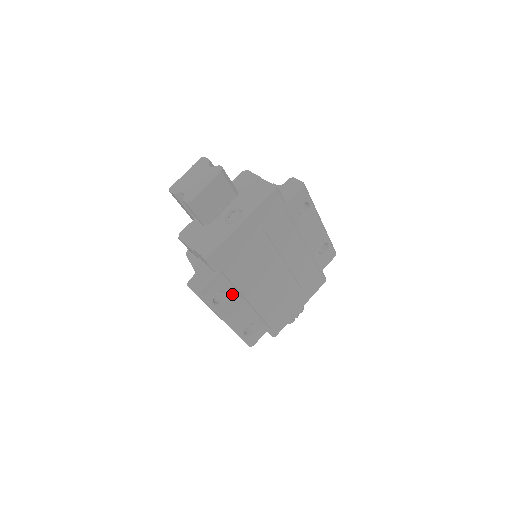
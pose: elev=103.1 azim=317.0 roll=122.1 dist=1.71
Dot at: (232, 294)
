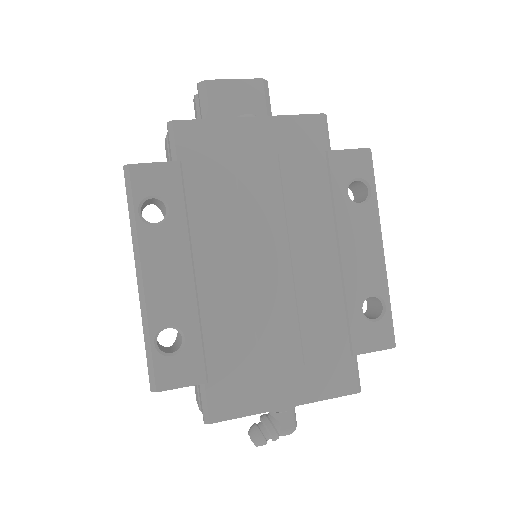
Dot at: (176, 224)
